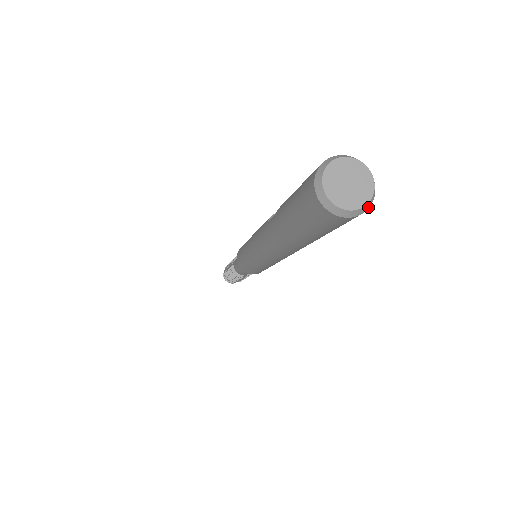
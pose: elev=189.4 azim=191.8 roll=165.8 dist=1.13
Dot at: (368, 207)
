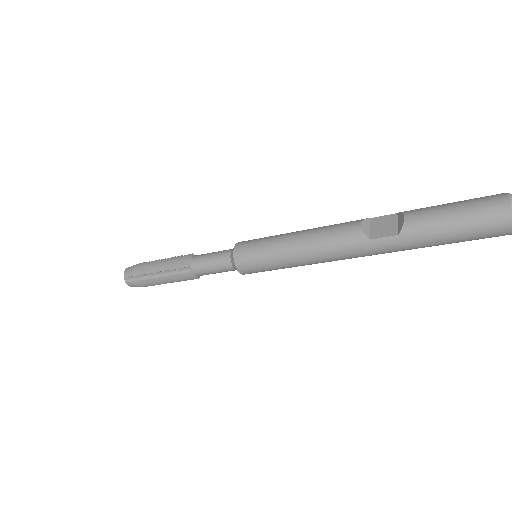
Dot at: occluded
